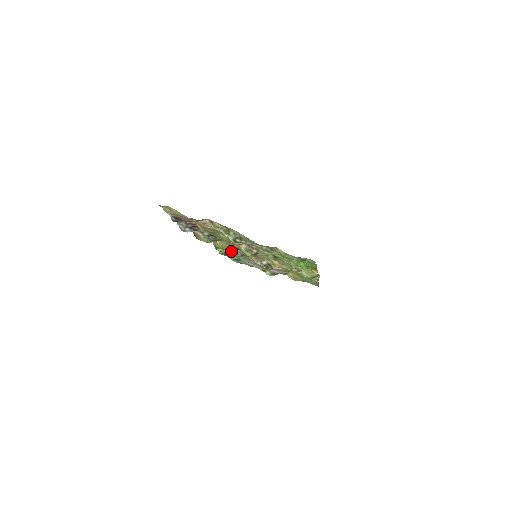
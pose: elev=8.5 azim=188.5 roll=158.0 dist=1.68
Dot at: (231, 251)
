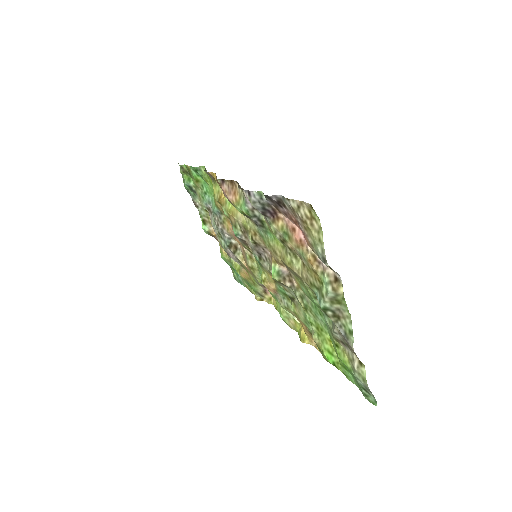
Dot at: (237, 226)
